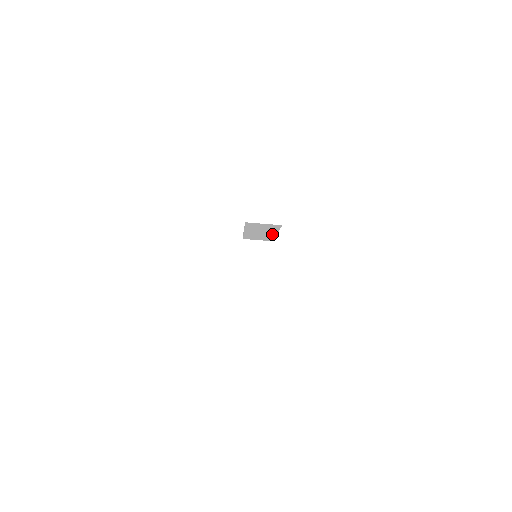
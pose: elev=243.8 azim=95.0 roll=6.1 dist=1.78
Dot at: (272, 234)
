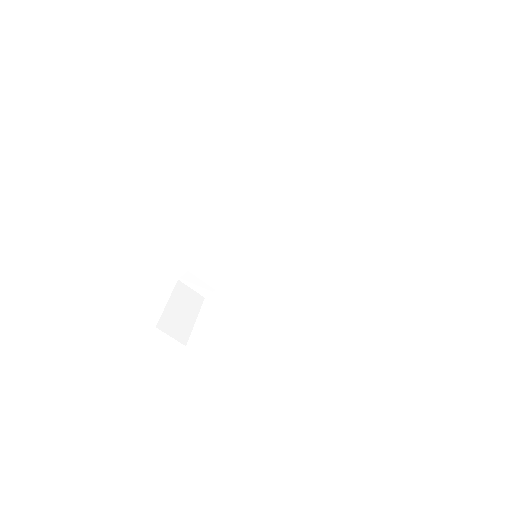
Dot at: (333, 203)
